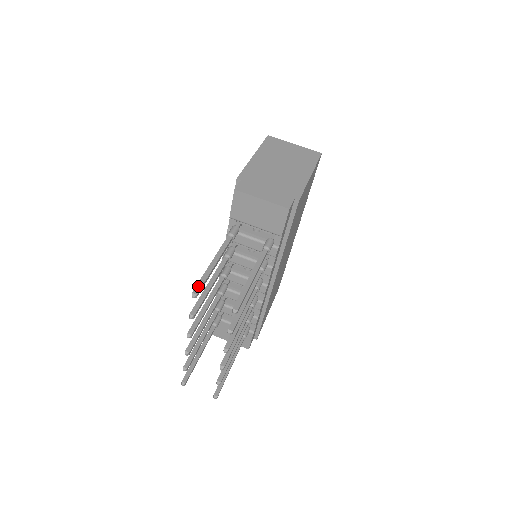
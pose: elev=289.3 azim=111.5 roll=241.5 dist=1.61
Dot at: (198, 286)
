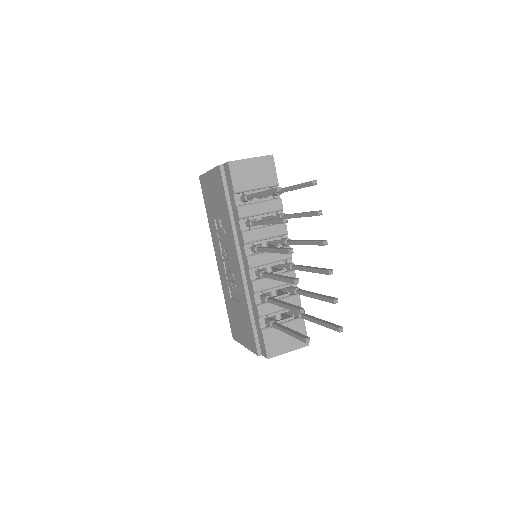
Dot at: (274, 188)
